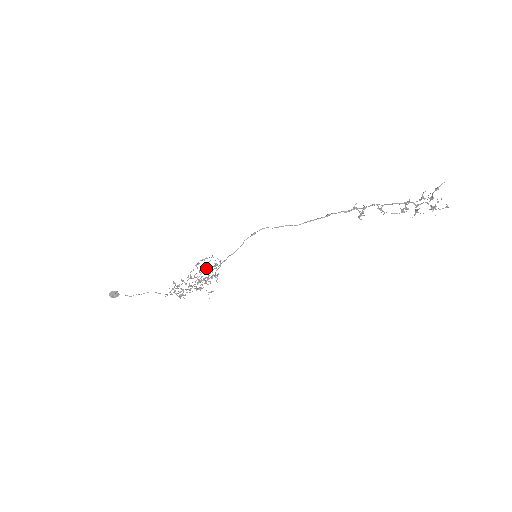
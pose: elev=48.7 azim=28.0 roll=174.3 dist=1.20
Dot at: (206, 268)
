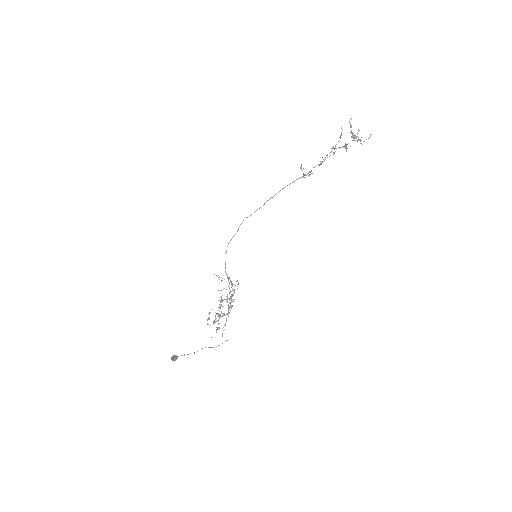
Dot at: occluded
